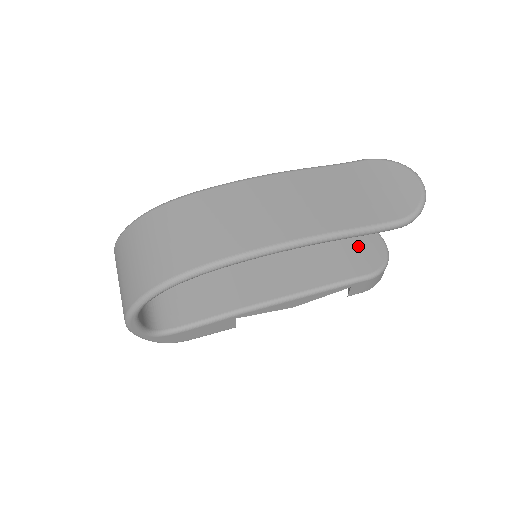
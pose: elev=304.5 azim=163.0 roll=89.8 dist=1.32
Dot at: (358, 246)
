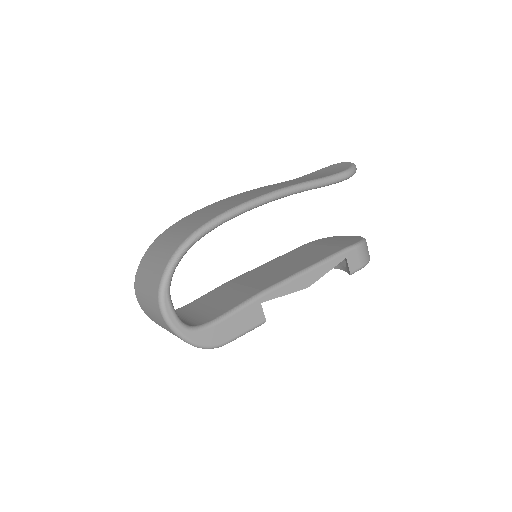
Dot at: (336, 241)
